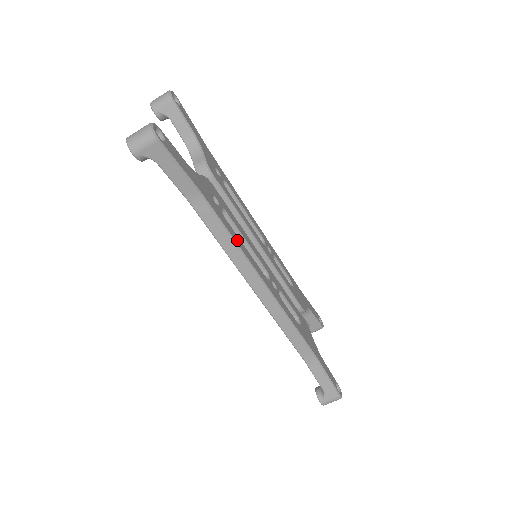
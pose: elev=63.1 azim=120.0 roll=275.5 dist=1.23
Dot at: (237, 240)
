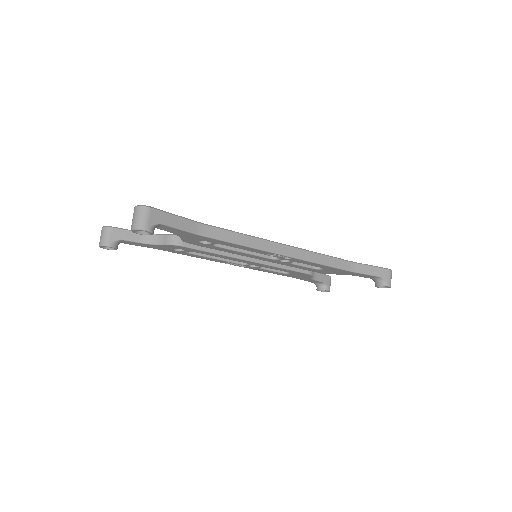
Dot at: occluded
